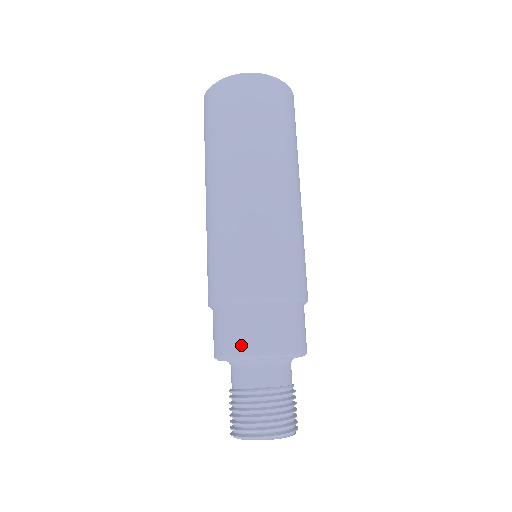
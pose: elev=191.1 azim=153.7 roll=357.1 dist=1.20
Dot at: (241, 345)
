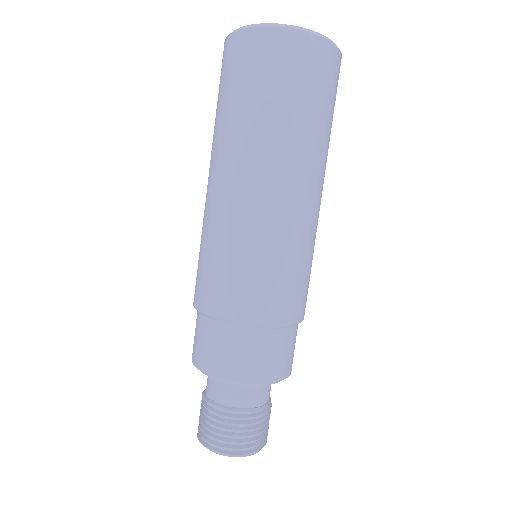
Dot at: (215, 365)
